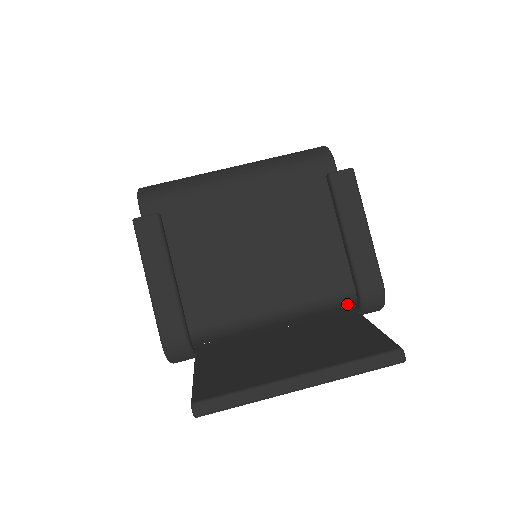
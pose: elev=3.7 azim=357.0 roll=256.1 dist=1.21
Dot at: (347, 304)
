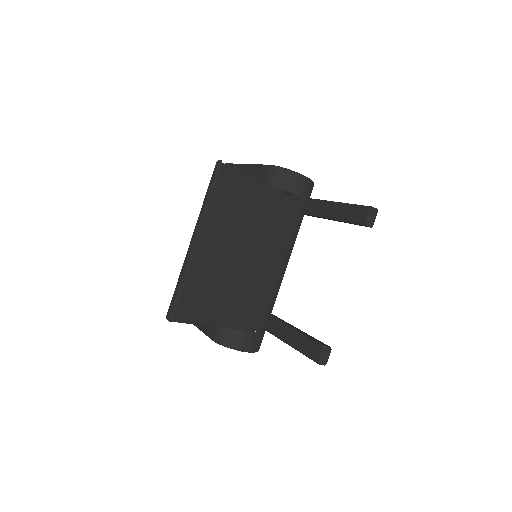
Dot at: occluded
